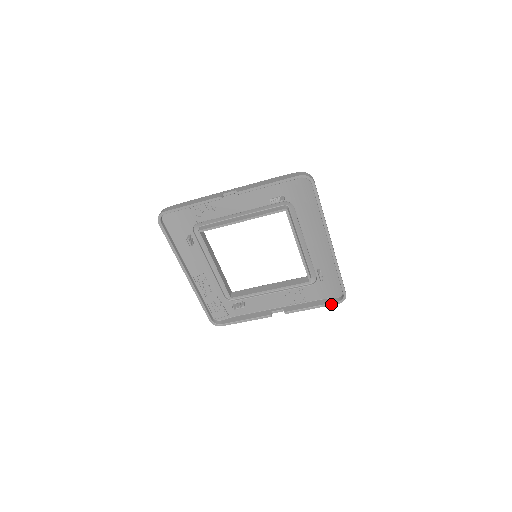
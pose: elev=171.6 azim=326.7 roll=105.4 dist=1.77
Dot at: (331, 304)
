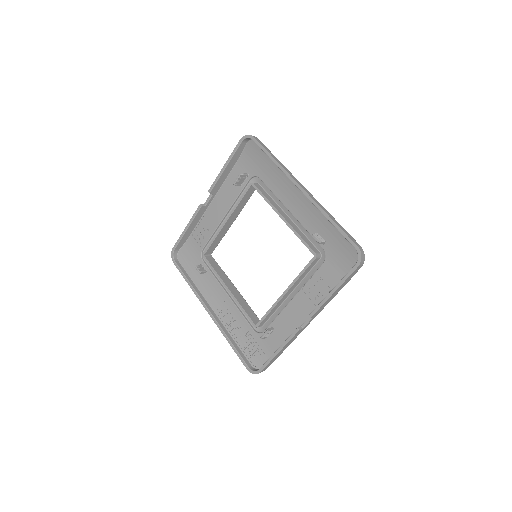
Dot at: (350, 272)
